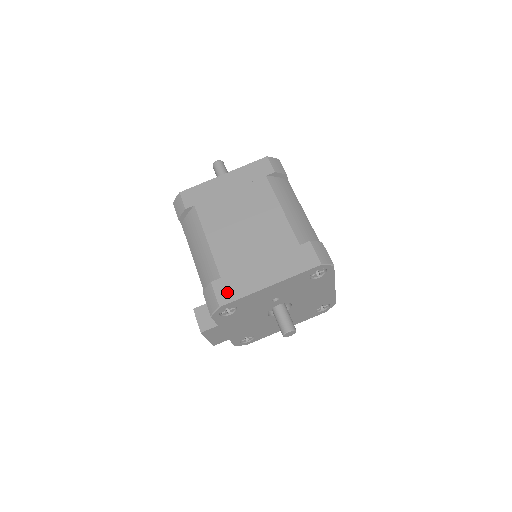
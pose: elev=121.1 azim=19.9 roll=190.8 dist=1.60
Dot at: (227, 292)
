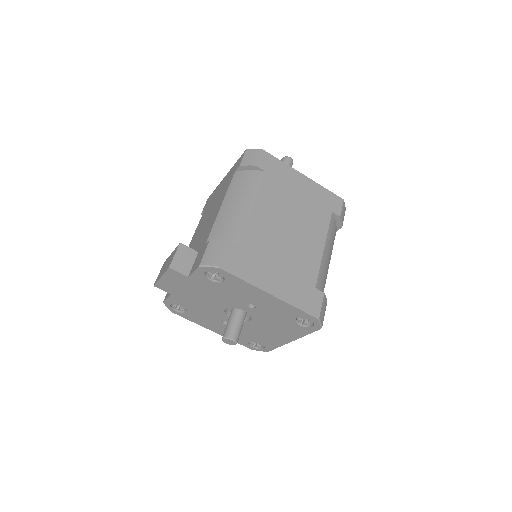
Dot at: (234, 262)
